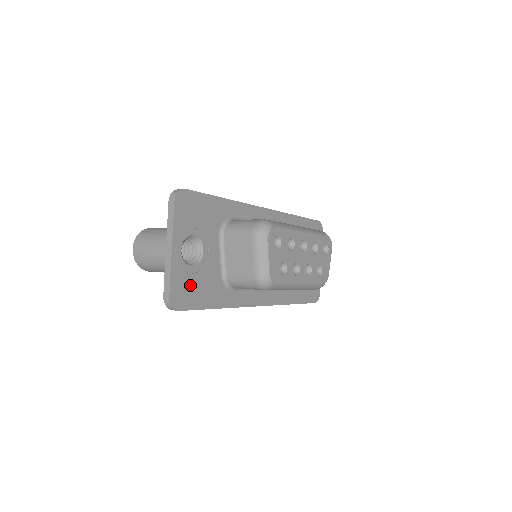
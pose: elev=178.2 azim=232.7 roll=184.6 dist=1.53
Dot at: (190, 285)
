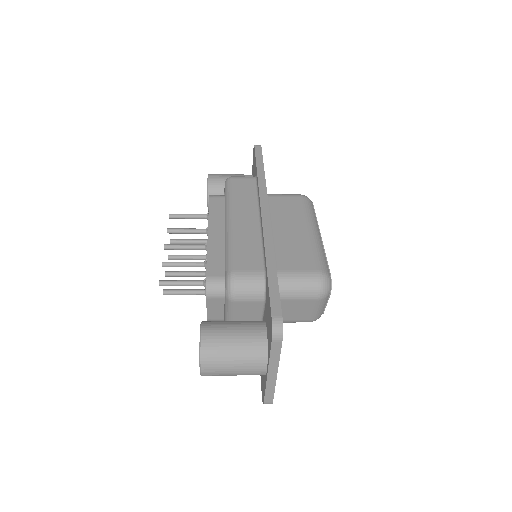
Dot at: occluded
